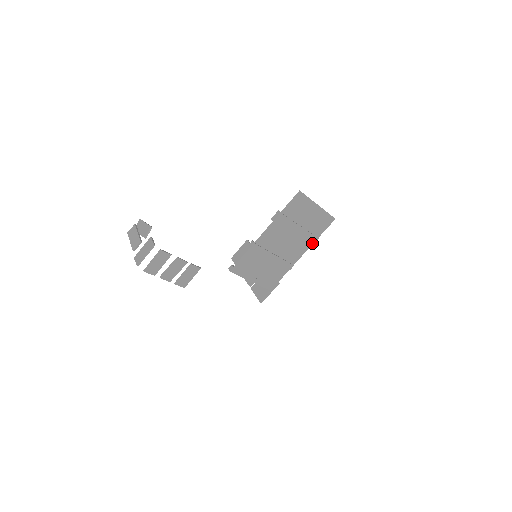
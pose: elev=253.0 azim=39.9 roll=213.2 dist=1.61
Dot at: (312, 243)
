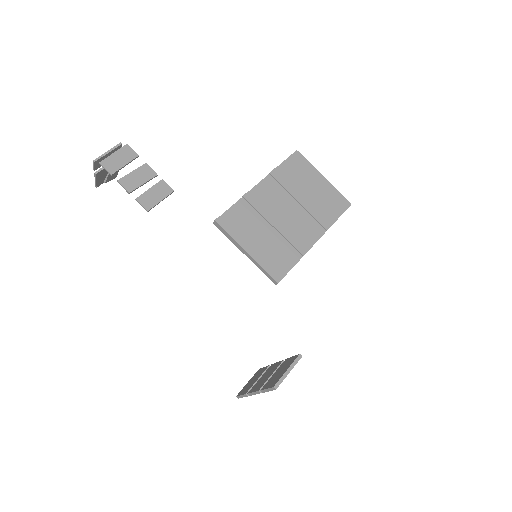
Dot at: (327, 226)
